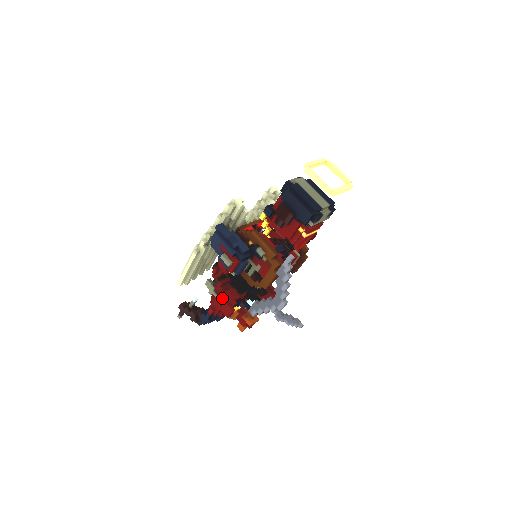
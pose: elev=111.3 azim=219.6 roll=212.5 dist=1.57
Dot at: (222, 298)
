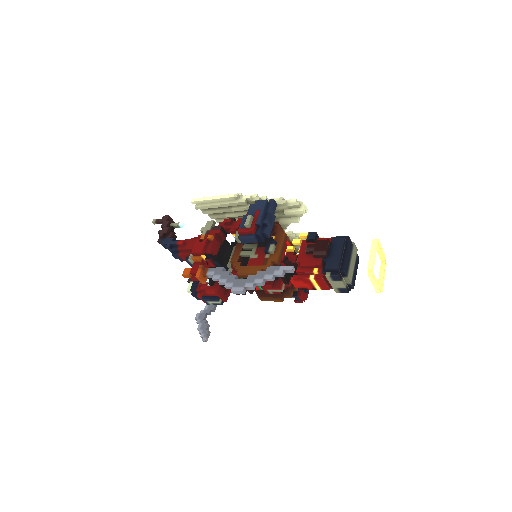
Dot at: (208, 238)
